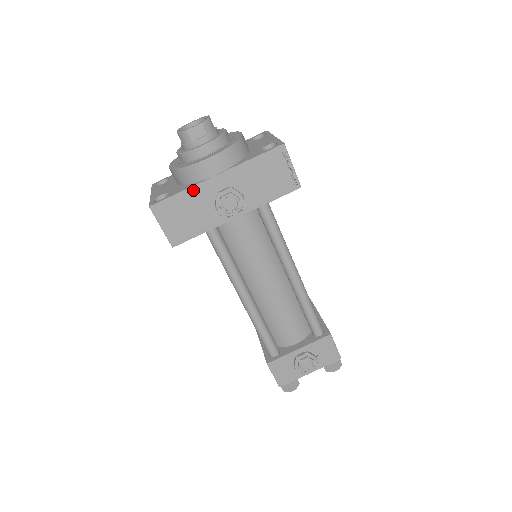
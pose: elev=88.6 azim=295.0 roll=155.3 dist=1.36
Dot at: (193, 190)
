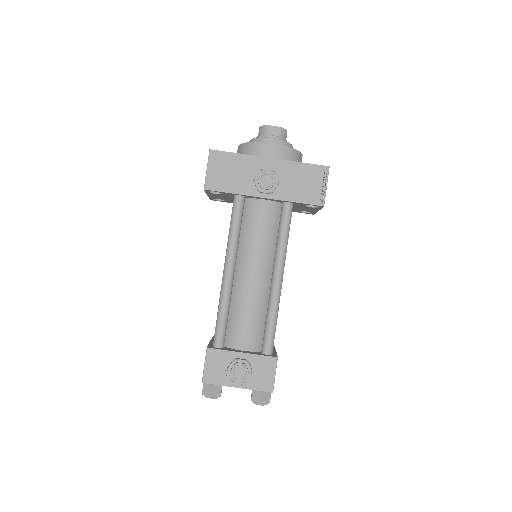
Dot at: (247, 158)
